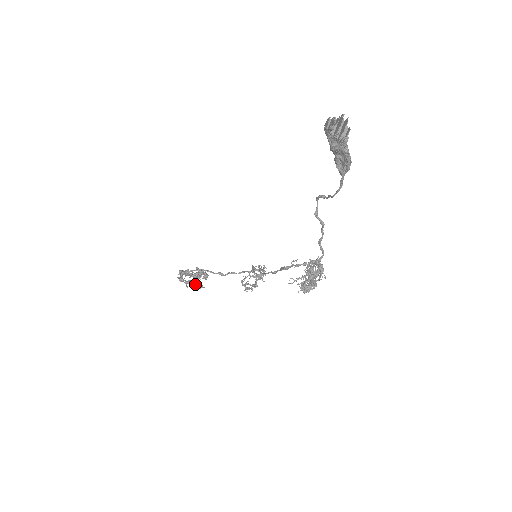
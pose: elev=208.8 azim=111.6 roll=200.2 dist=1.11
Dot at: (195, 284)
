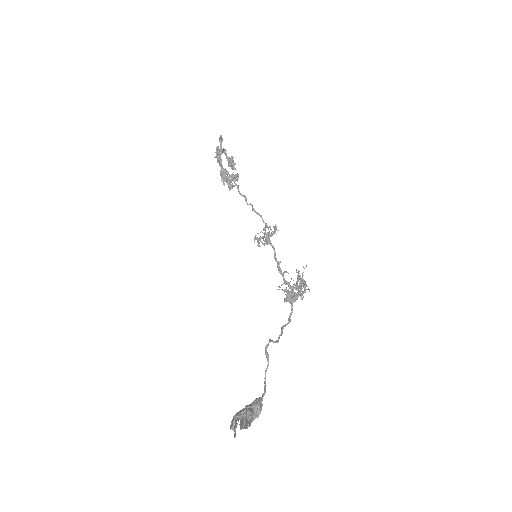
Dot at: (228, 183)
